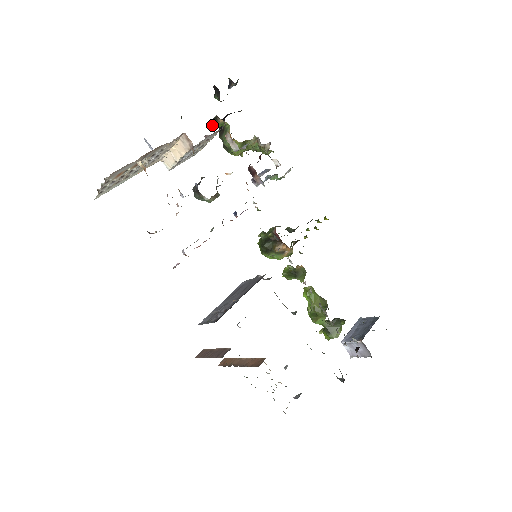
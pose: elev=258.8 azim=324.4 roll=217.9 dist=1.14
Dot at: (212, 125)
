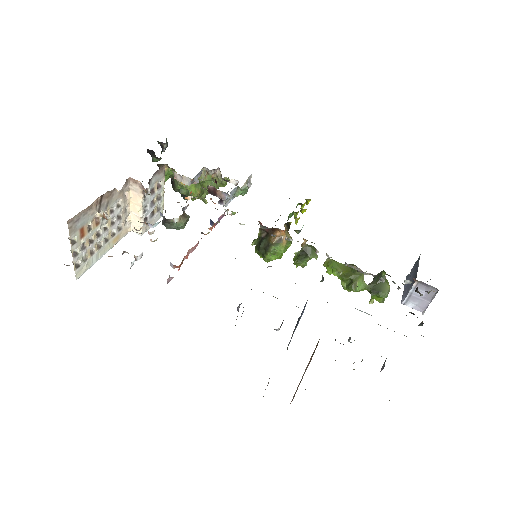
Dot at: occluded
